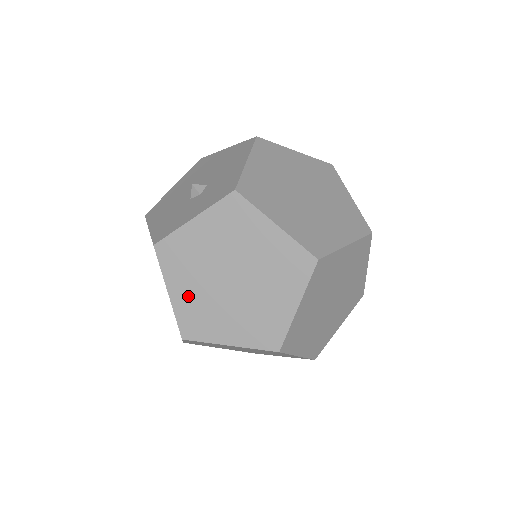
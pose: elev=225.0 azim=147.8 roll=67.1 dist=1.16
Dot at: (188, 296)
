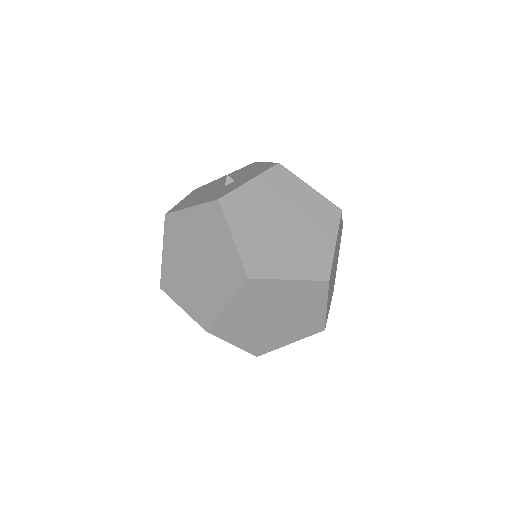
Dot at: (251, 240)
